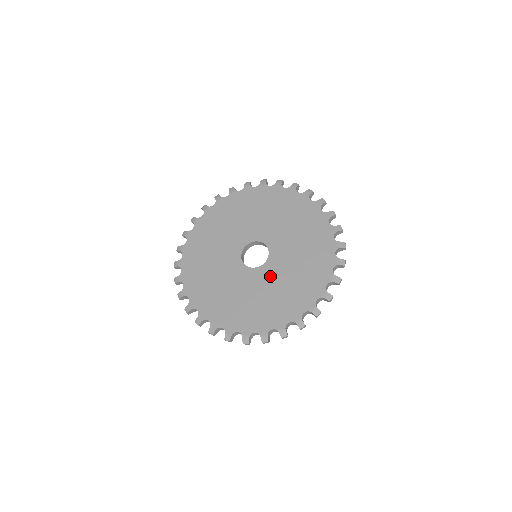
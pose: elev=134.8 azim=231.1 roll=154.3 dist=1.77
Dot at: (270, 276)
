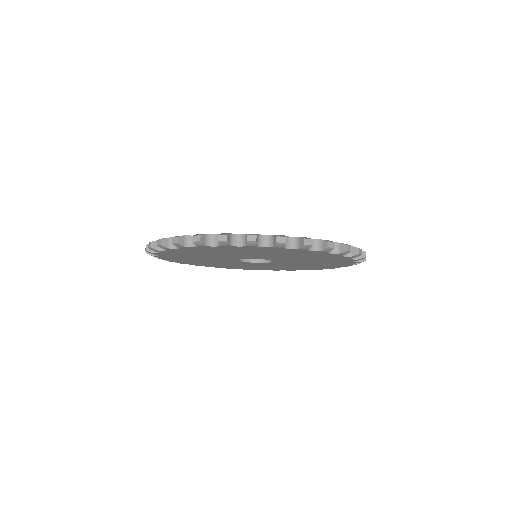
Dot at: occluded
